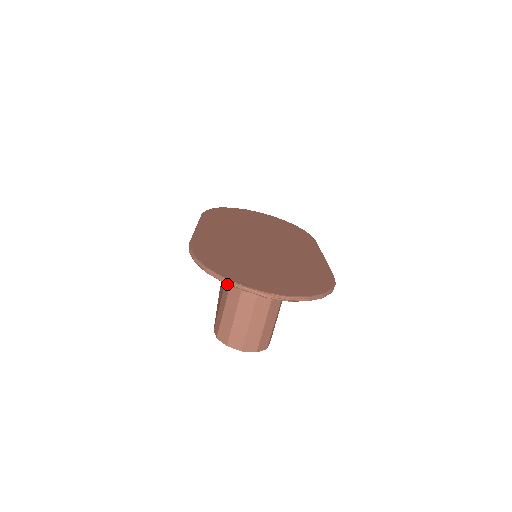
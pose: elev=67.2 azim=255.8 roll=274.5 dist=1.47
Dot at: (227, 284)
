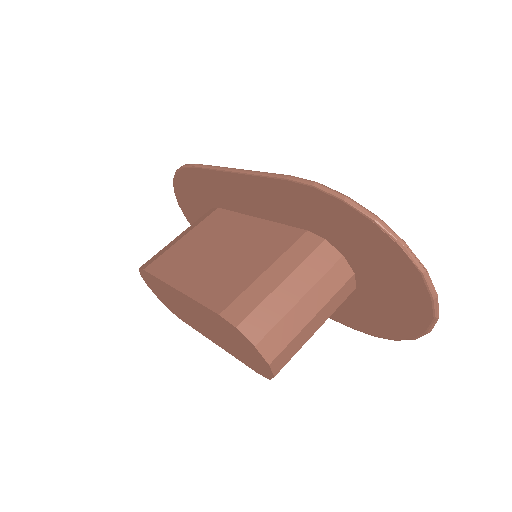
Dot at: (406, 252)
